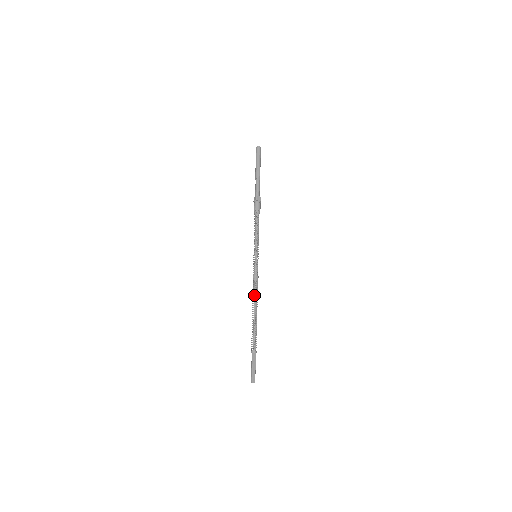
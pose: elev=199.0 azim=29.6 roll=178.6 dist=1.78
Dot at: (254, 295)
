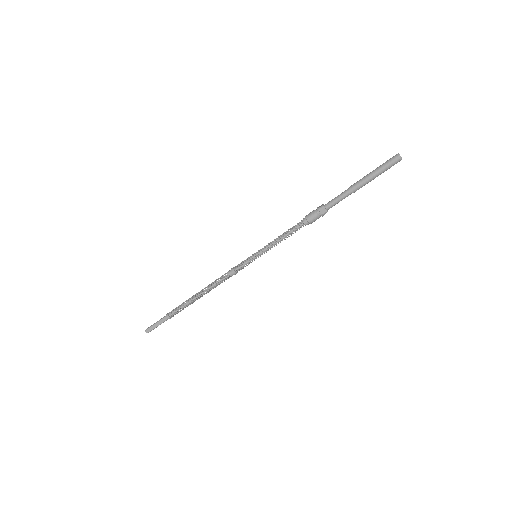
Dot at: (214, 282)
